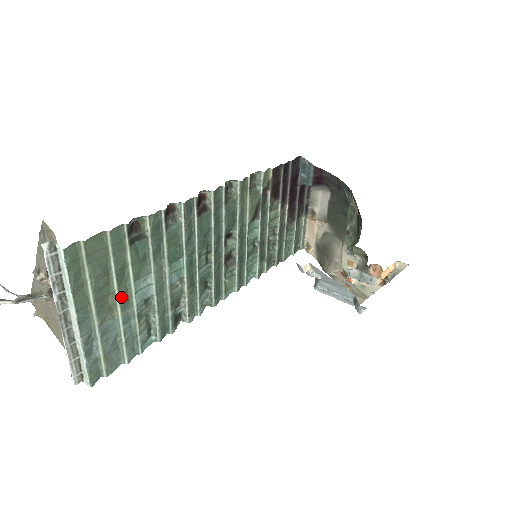
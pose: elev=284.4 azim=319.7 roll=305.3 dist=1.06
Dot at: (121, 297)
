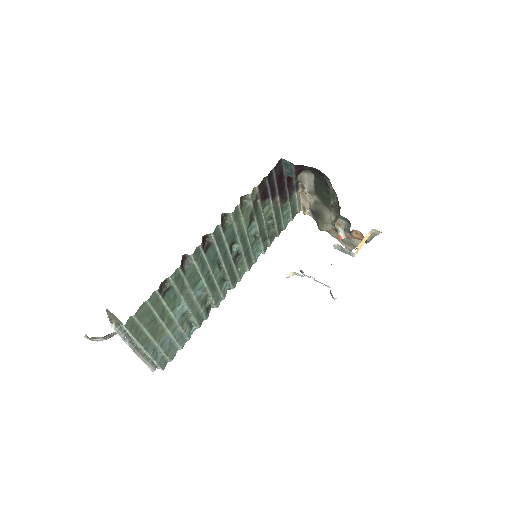
Dot at: (166, 324)
